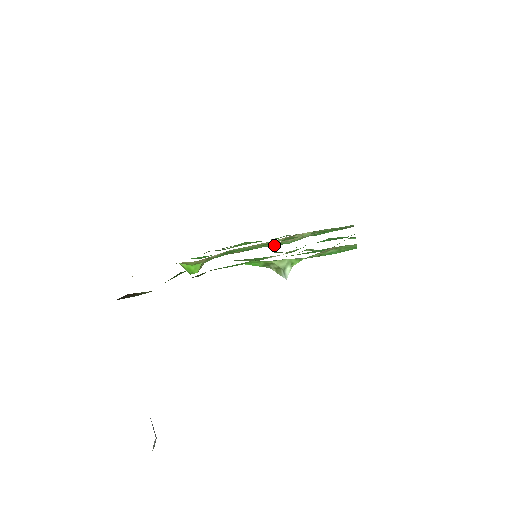
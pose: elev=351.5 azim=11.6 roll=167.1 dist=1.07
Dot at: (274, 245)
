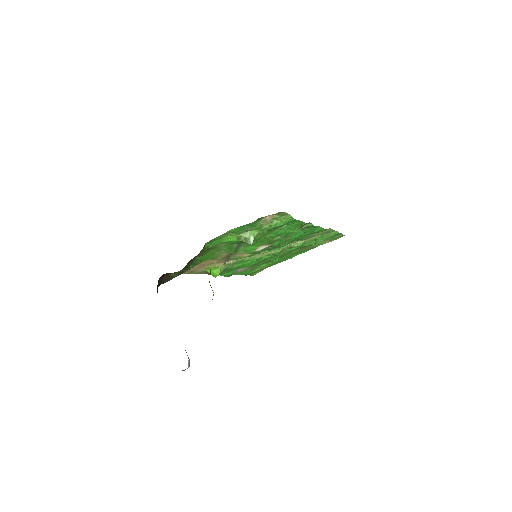
Dot at: occluded
